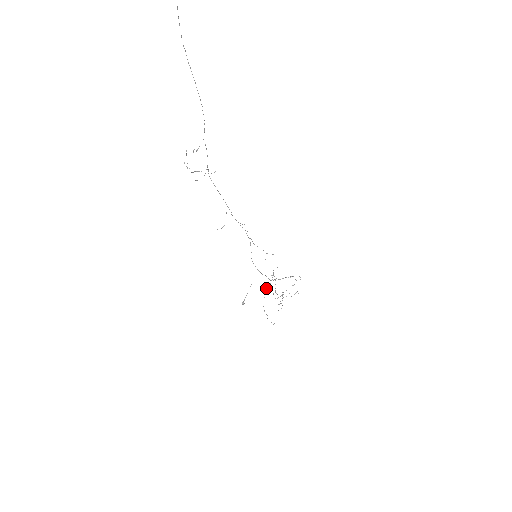
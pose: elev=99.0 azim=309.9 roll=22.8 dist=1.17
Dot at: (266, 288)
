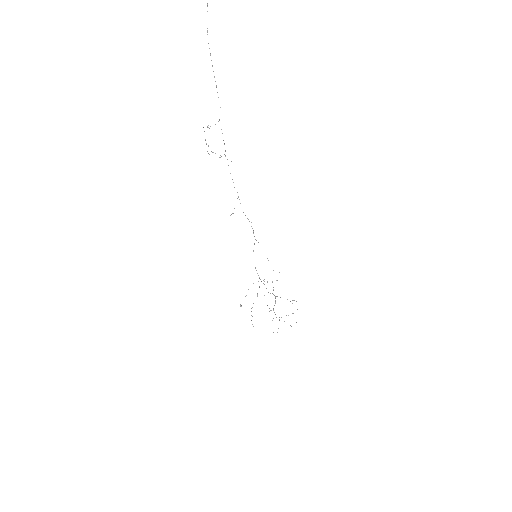
Dot at: occluded
